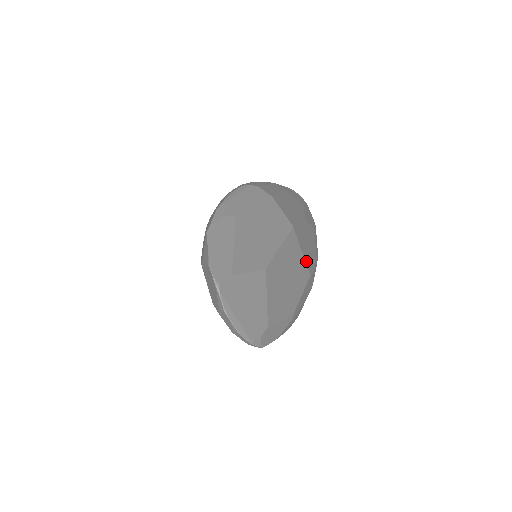
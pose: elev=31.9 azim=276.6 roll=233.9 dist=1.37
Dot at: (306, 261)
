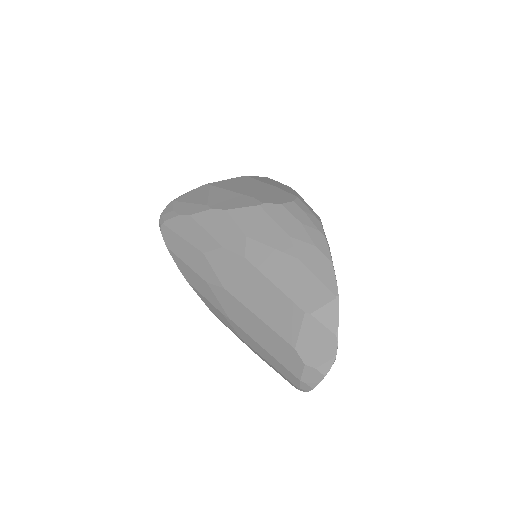
Dot at: occluded
